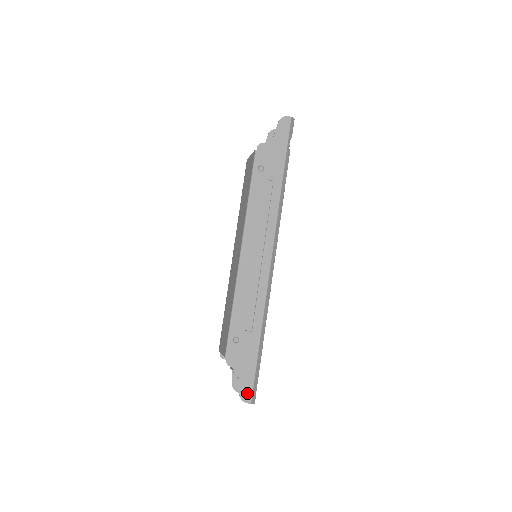
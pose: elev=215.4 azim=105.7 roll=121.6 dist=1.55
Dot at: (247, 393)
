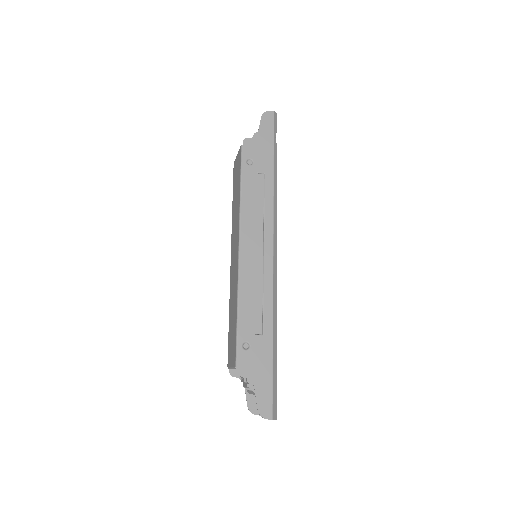
Dot at: (266, 407)
